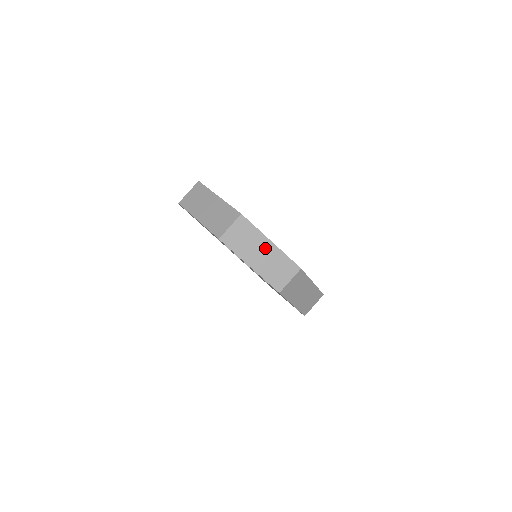
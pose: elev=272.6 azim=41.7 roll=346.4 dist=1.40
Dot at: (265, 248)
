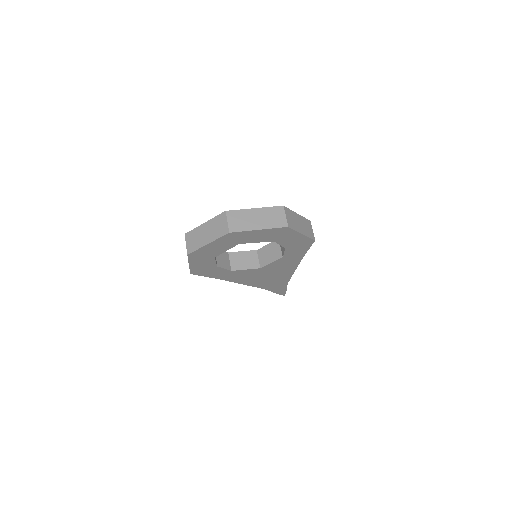
Dot at: (256, 214)
